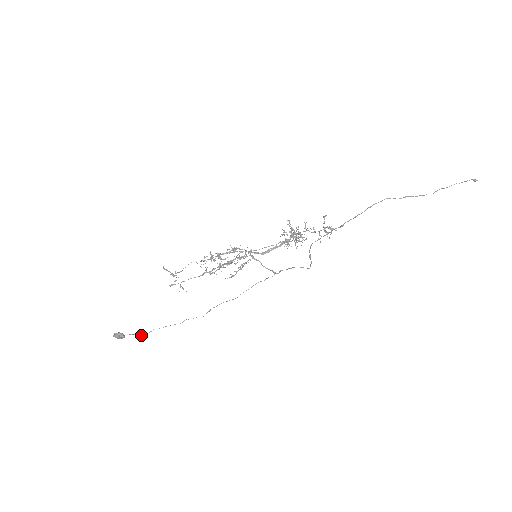
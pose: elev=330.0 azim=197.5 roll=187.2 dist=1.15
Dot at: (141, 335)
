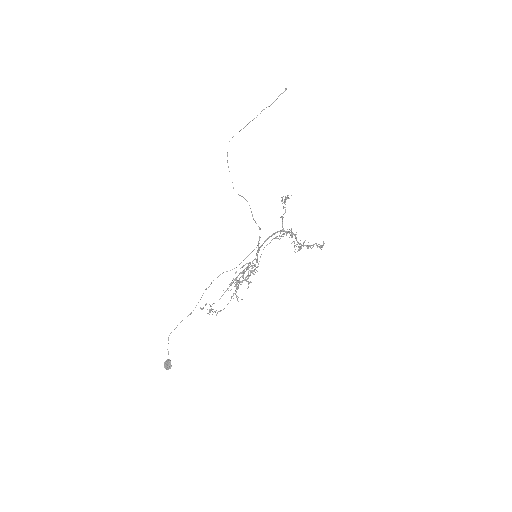
Dot at: occluded
